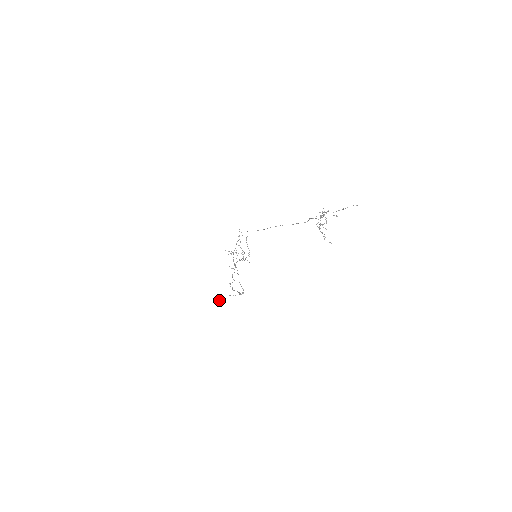
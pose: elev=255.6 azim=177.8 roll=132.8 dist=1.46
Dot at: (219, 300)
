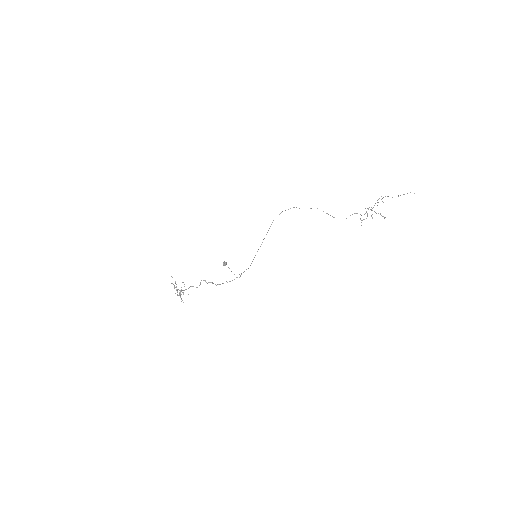
Dot at: (225, 262)
